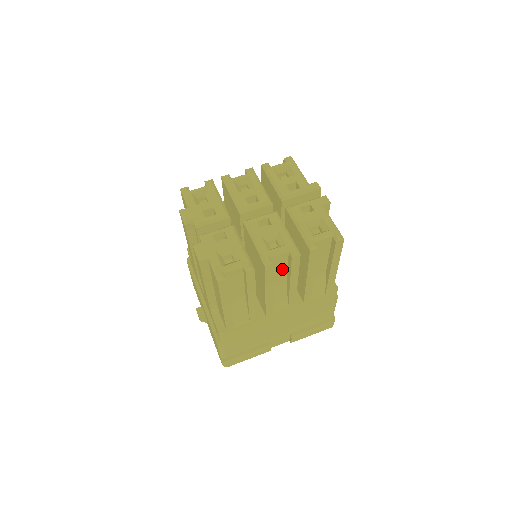
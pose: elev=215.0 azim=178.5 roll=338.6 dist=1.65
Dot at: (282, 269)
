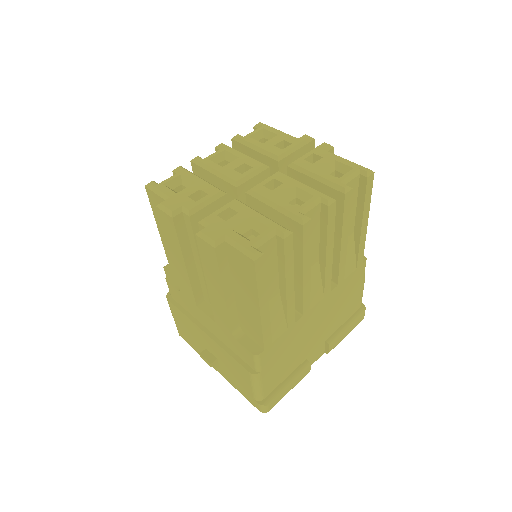
Dot at: (314, 235)
